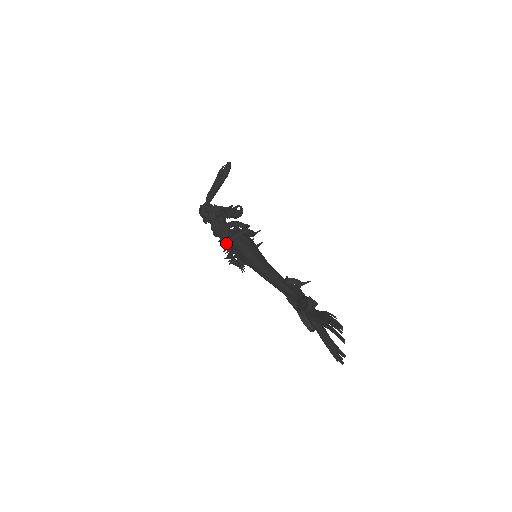
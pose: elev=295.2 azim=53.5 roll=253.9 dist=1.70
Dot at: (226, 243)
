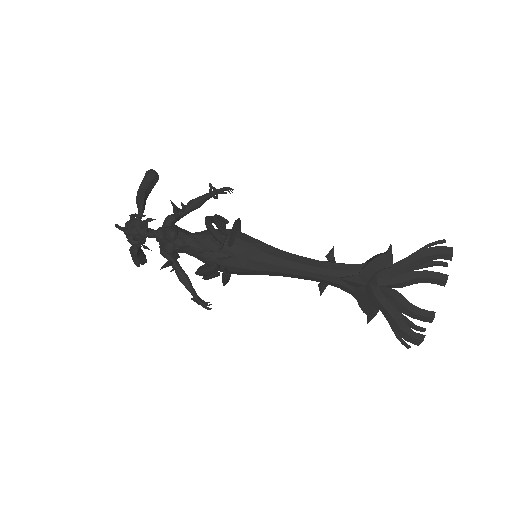
Dot at: (224, 234)
